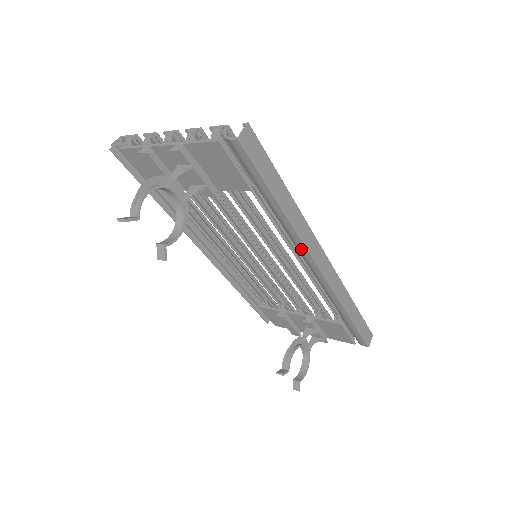
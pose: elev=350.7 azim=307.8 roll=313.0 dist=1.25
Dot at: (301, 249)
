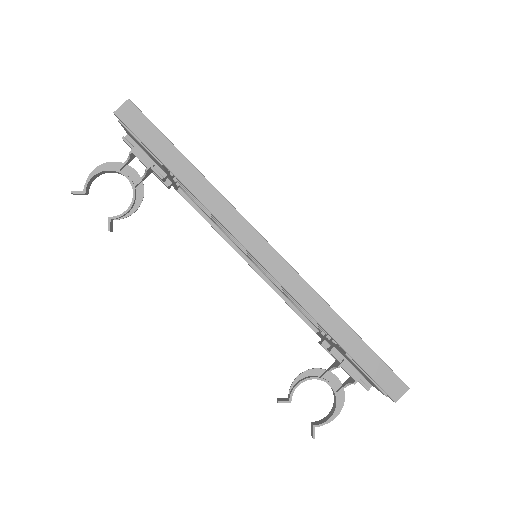
Dot at: occluded
